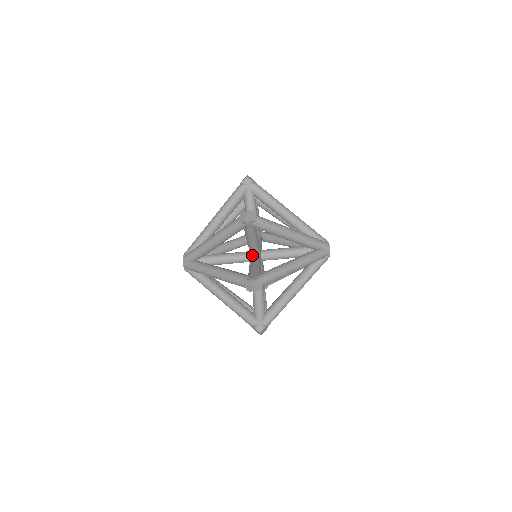
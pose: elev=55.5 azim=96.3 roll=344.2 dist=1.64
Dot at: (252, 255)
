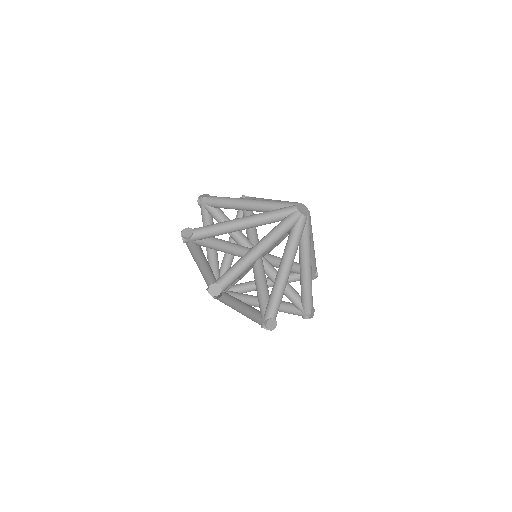
Dot at: (252, 266)
